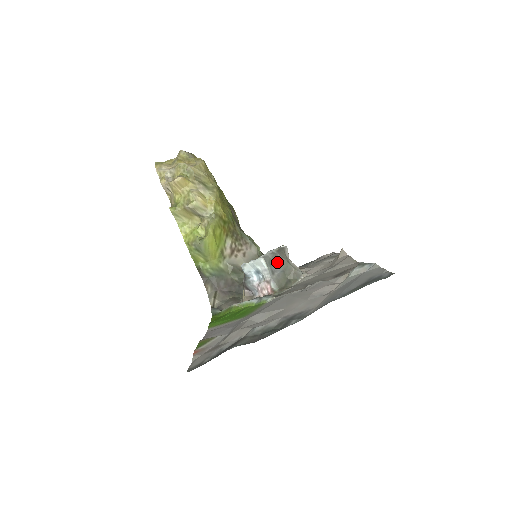
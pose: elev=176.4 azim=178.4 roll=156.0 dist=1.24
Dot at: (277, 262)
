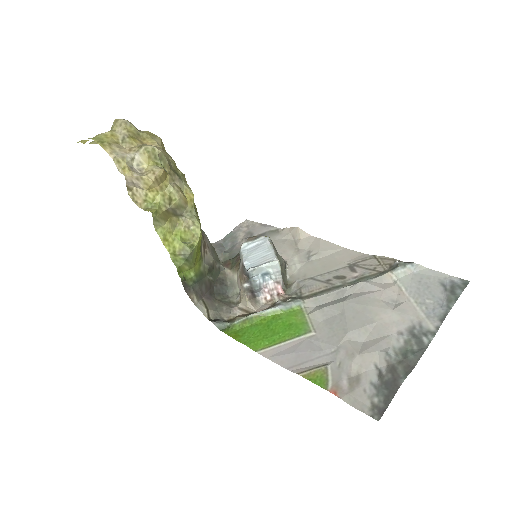
Dot at: occluded
